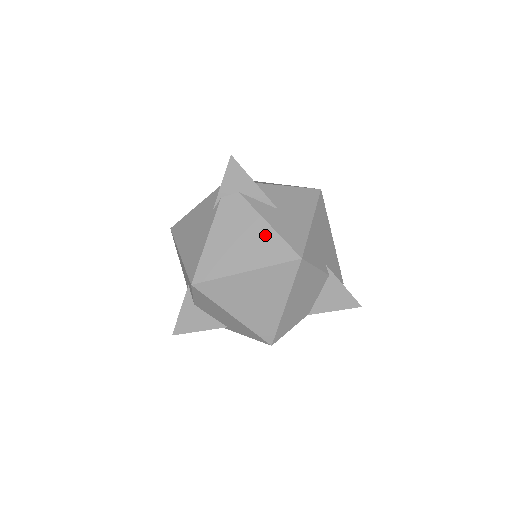
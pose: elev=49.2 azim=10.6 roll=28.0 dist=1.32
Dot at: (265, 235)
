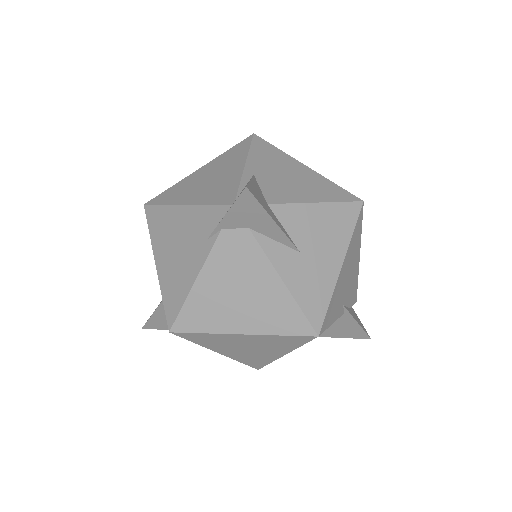
Dot at: (276, 296)
